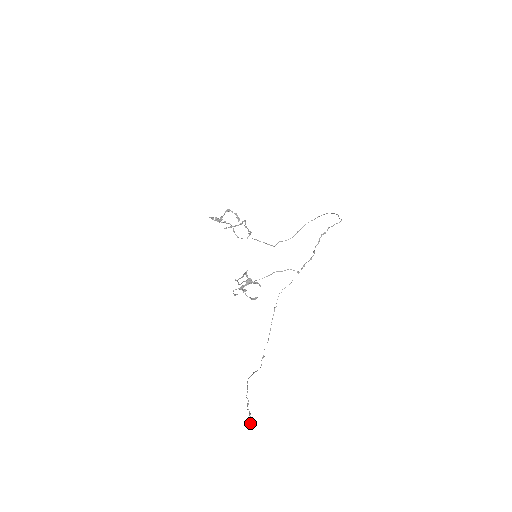
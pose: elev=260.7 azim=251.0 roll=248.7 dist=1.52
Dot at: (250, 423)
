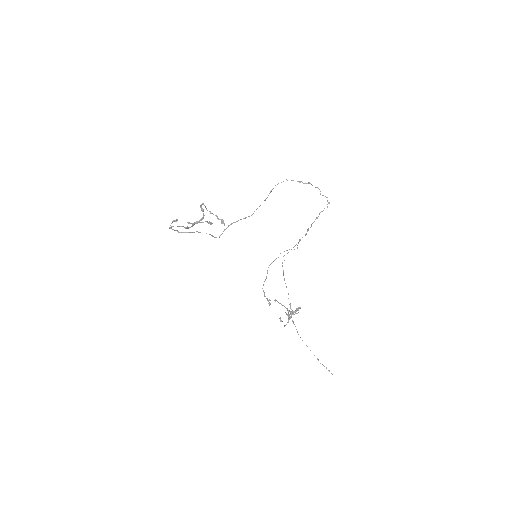
Dot at: occluded
